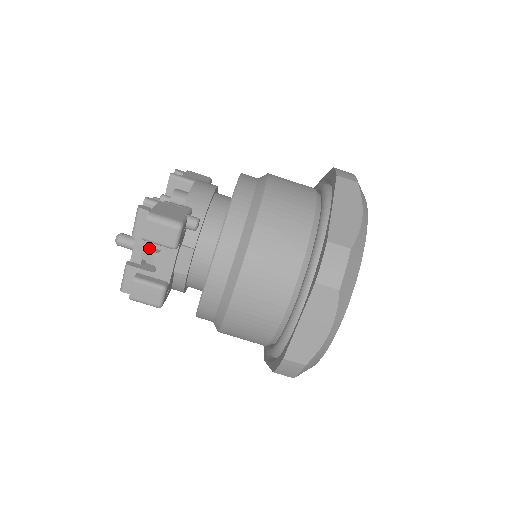
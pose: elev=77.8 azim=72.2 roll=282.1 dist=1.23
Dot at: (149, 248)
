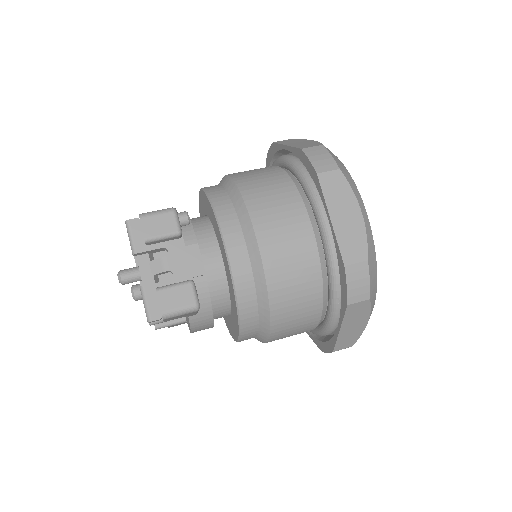
Dot at: (155, 260)
